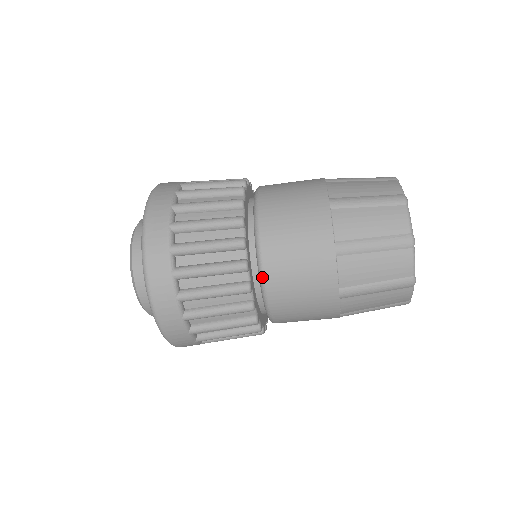
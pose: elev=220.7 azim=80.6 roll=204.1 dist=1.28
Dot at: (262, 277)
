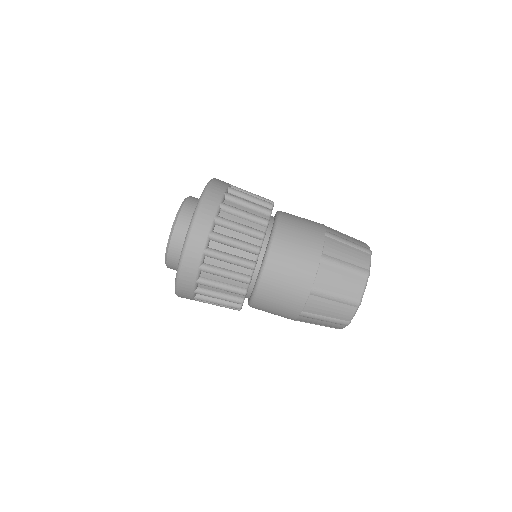
Dot at: (276, 225)
